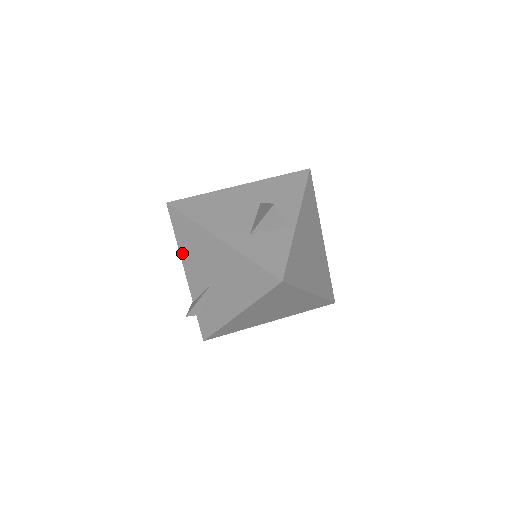
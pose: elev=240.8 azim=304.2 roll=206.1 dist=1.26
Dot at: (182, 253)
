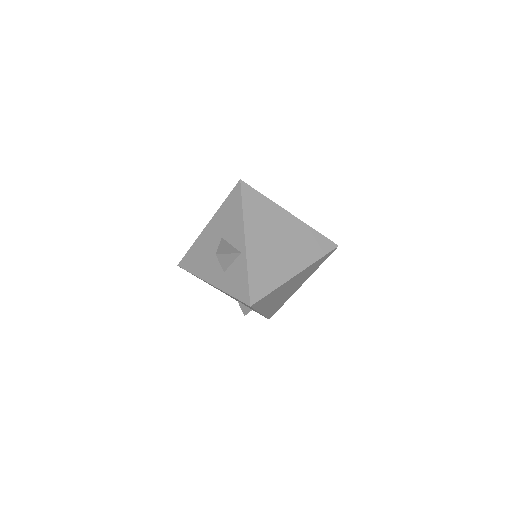
Dot at: occluded
